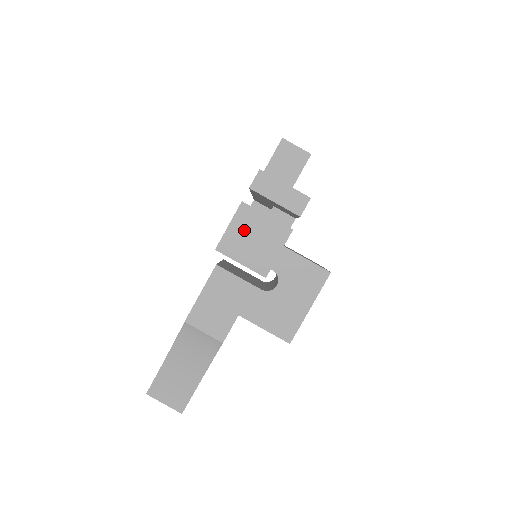
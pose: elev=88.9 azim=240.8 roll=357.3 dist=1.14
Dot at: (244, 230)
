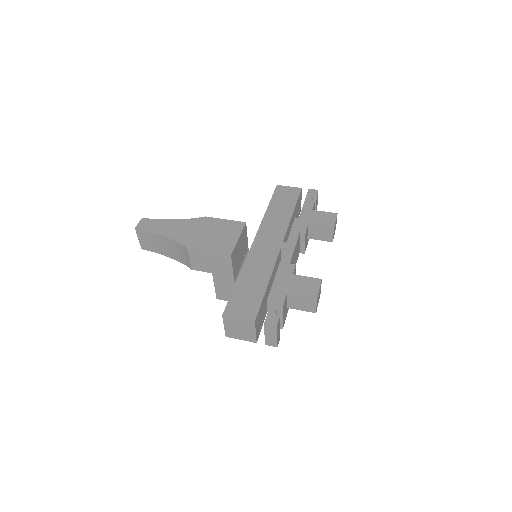
Dot at: (241, 325)
